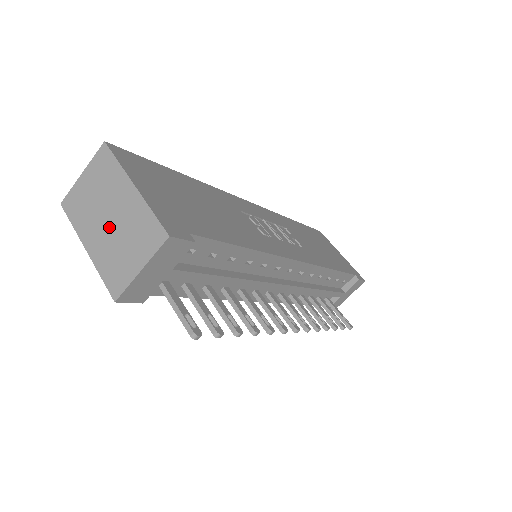
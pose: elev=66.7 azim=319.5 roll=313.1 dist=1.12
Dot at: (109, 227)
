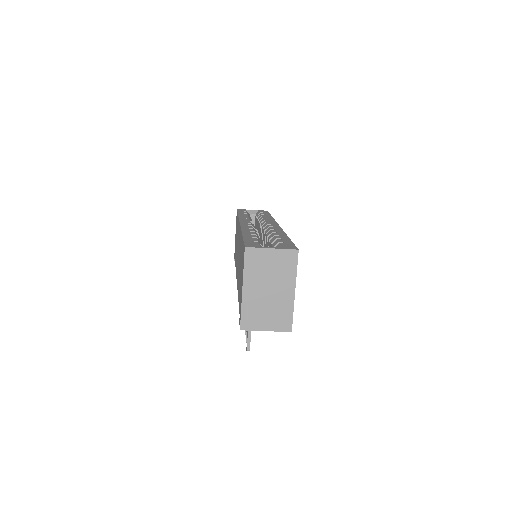
Dot at: (265, 295)
